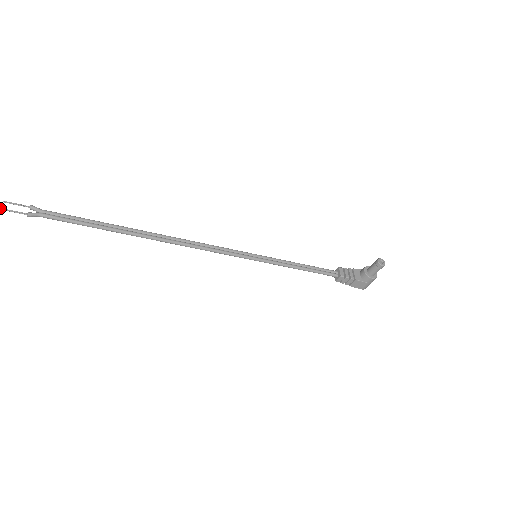
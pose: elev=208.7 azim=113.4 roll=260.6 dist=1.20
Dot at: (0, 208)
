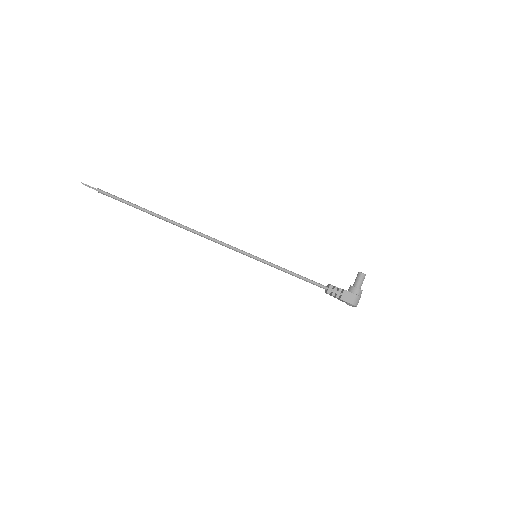
Dot at: (81, 182)
